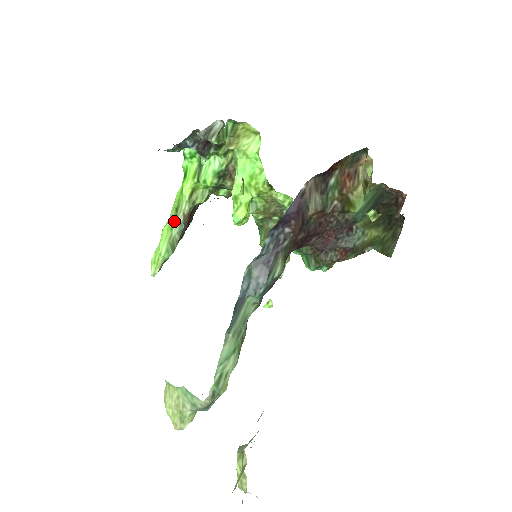
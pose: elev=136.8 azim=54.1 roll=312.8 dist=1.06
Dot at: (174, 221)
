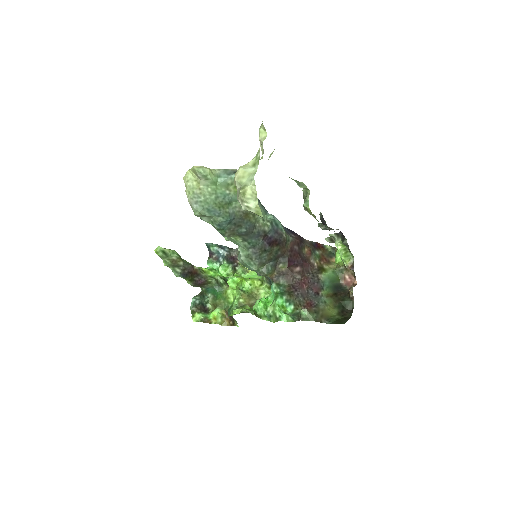
Dot at: occluded
